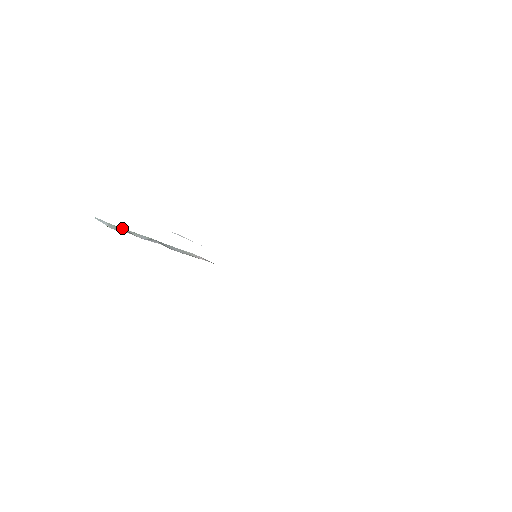
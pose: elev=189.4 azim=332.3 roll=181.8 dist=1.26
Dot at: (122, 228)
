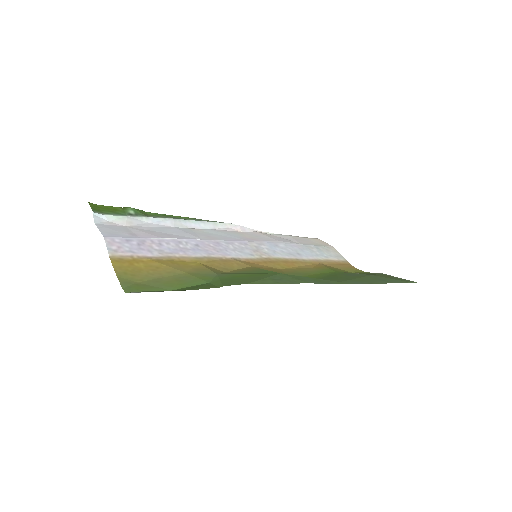
Dot at: (133, 213)
